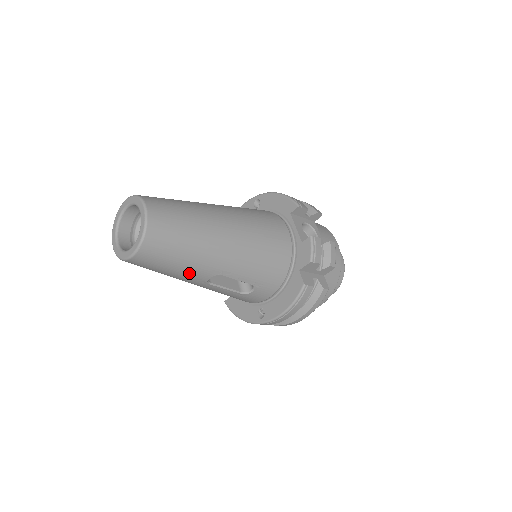
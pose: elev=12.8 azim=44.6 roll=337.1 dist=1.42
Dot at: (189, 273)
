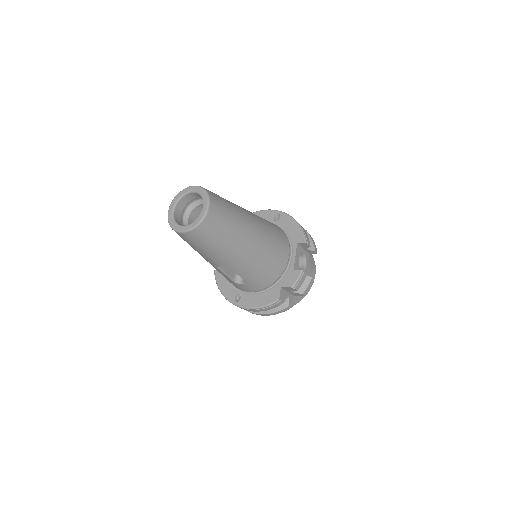
Dot at: (210, 257)
